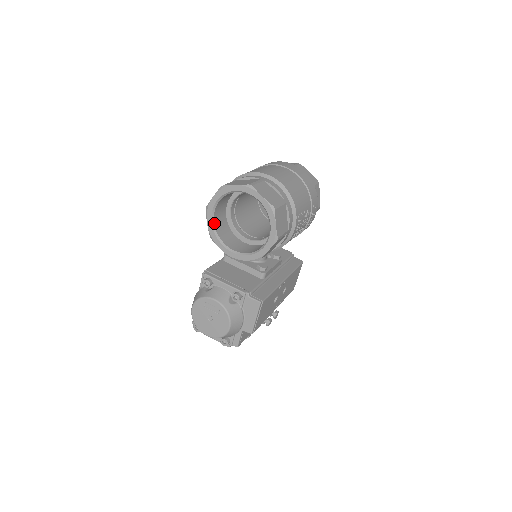
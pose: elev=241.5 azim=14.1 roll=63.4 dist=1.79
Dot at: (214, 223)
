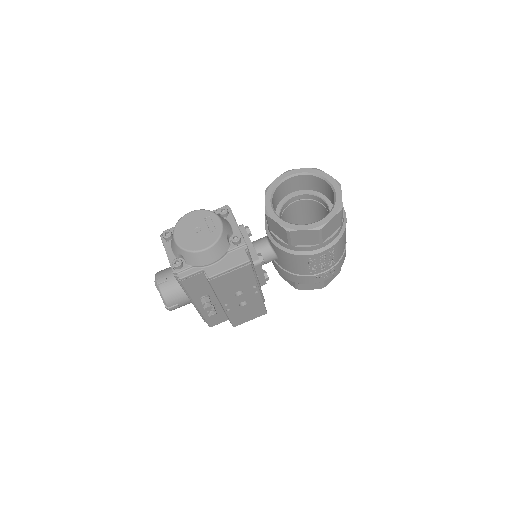
Dot at: (281, 184)
